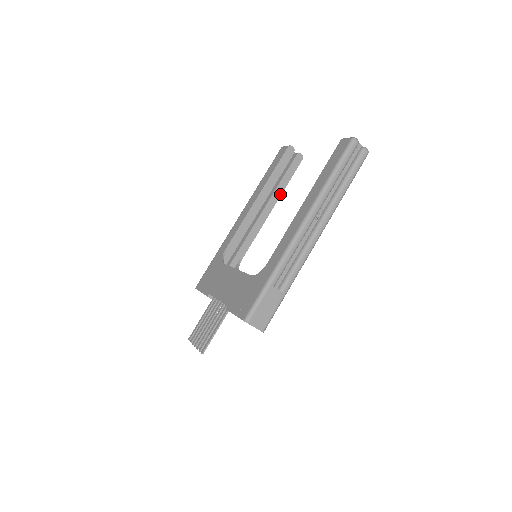
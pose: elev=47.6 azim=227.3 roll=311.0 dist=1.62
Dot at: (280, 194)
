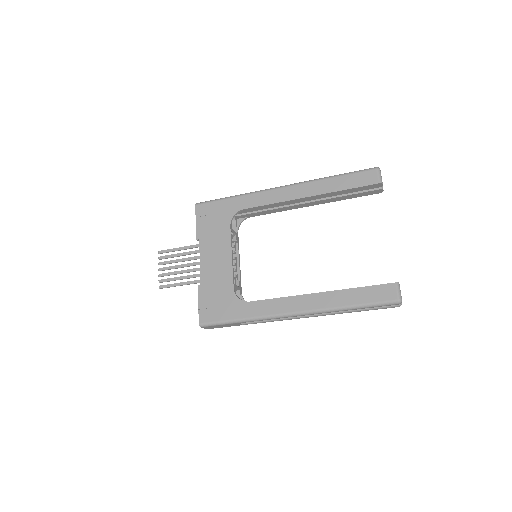
Dot at: (331, 201)
